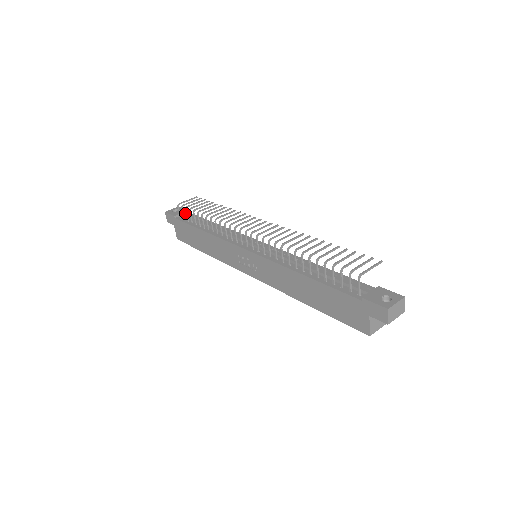
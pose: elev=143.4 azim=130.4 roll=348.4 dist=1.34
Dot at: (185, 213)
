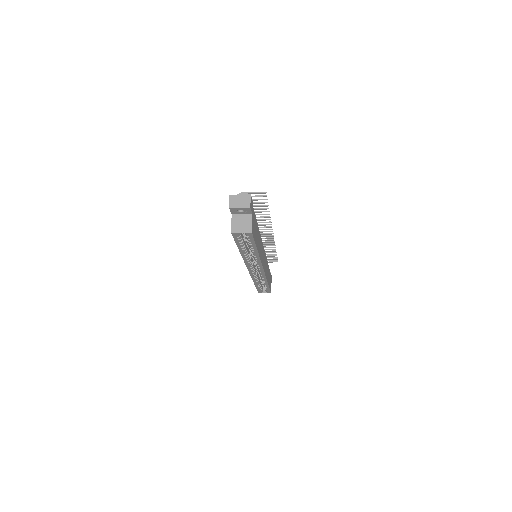
Dot at: occluded
